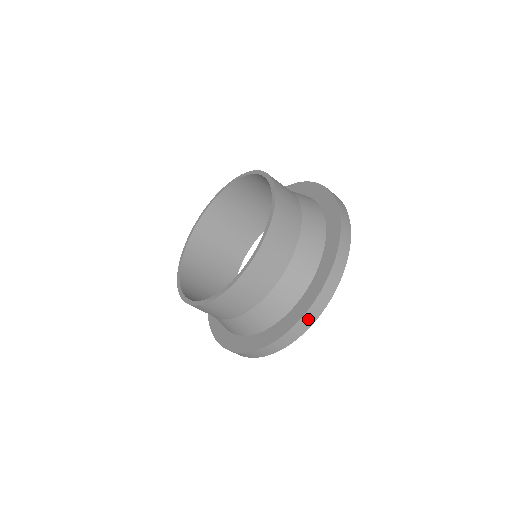
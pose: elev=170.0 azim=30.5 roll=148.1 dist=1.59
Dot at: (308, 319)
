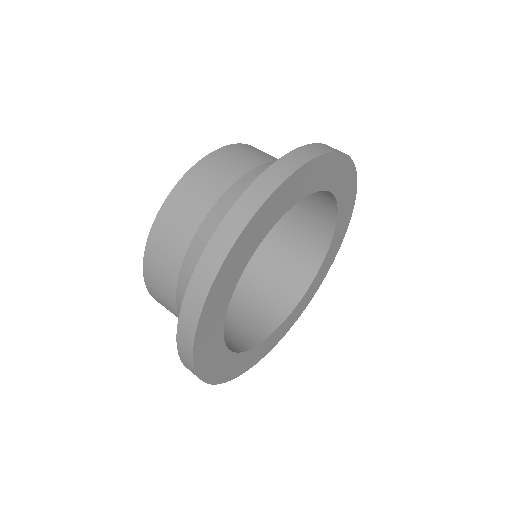
Dot at: (217, 249)
